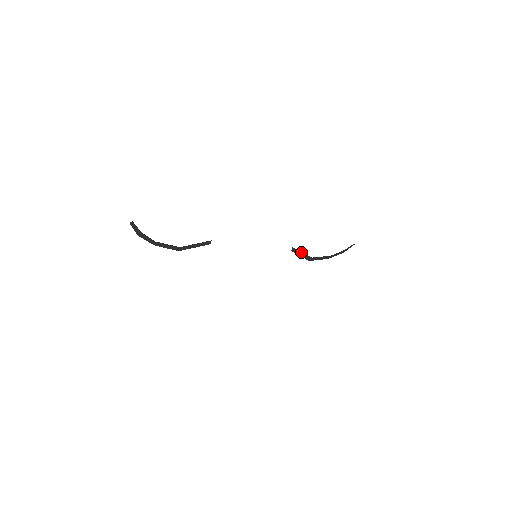
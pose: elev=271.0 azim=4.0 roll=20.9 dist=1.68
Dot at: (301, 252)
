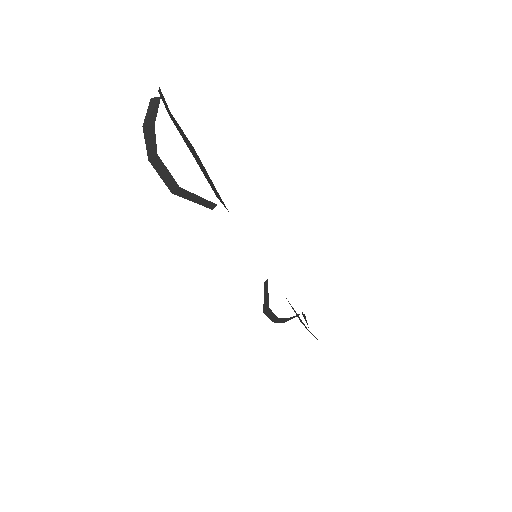
Dot at: occluded
